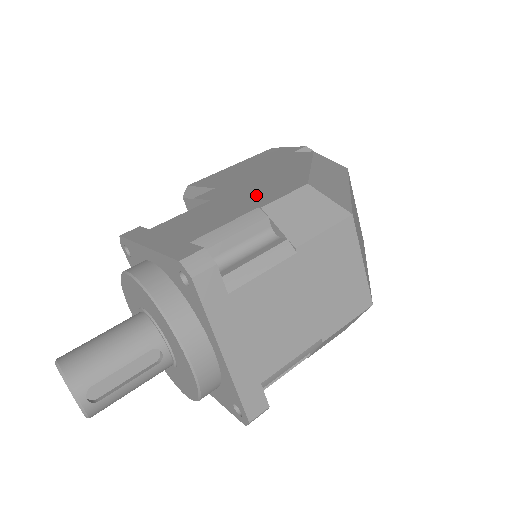
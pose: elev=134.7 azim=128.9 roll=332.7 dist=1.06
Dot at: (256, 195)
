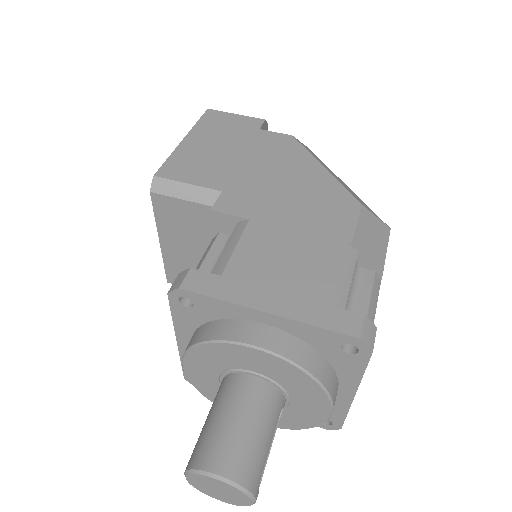
Dot at: (315, 218)
